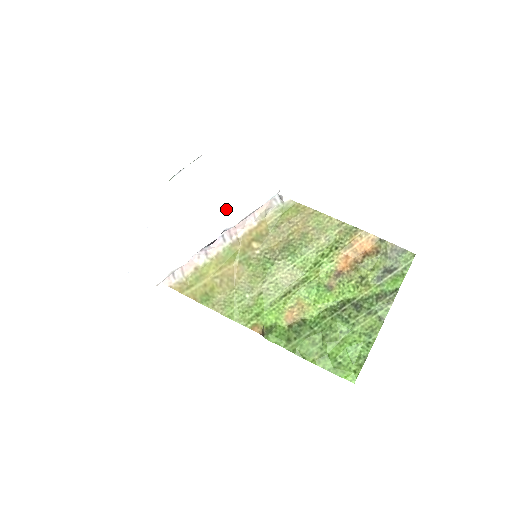
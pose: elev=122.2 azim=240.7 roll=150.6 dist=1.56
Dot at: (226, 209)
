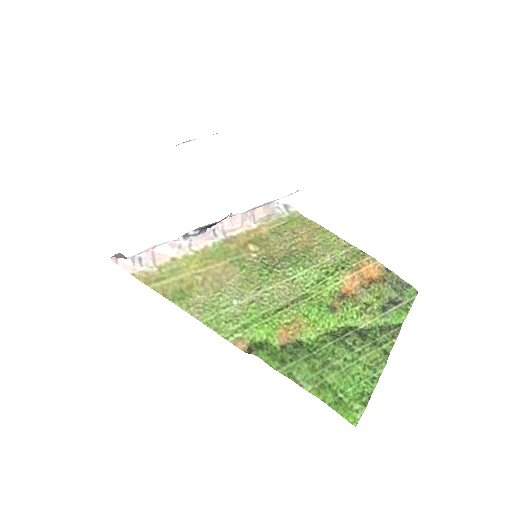
Dot at: (238, 192)
